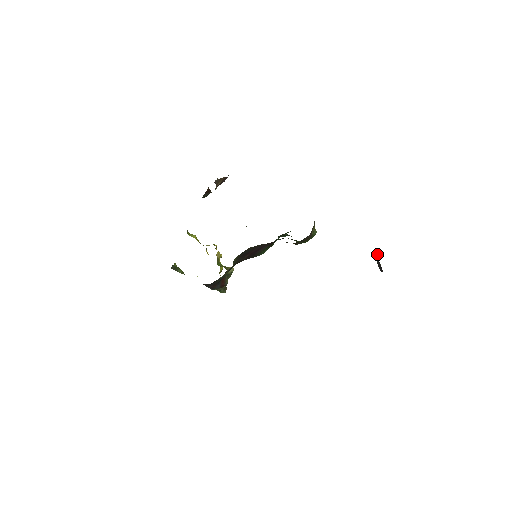
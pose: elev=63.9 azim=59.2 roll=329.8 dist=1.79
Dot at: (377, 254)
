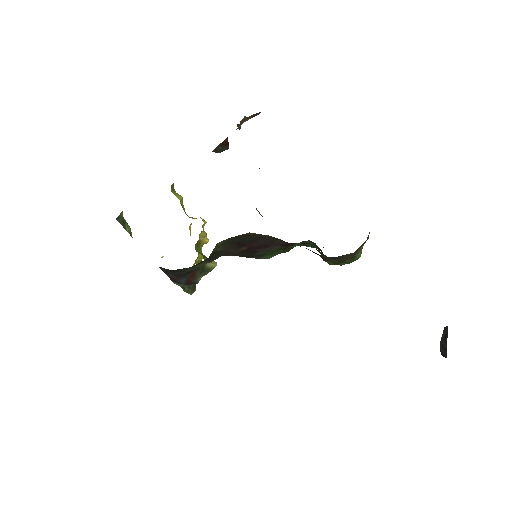
Dot at: (447, 326)
